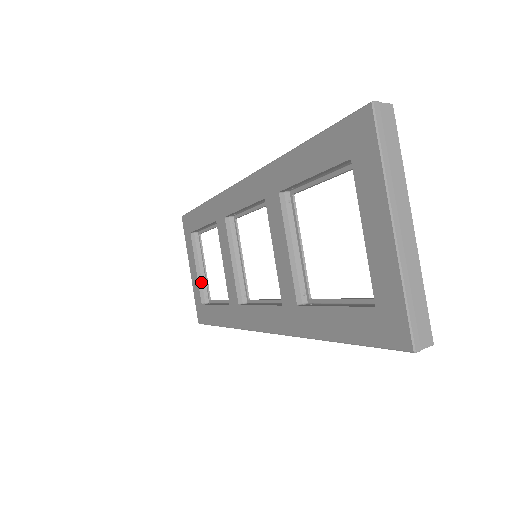
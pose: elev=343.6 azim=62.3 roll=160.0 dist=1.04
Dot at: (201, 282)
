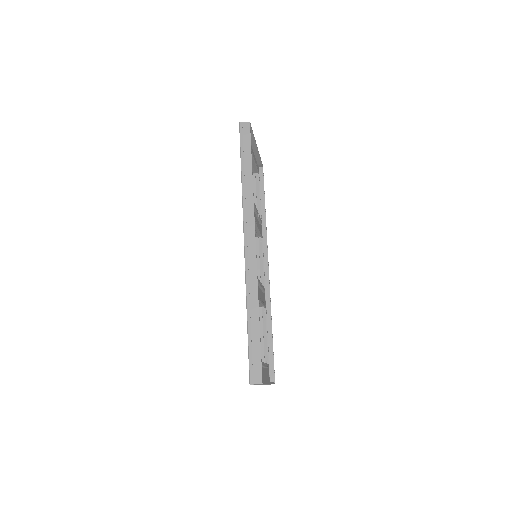
Dot at: occluded
